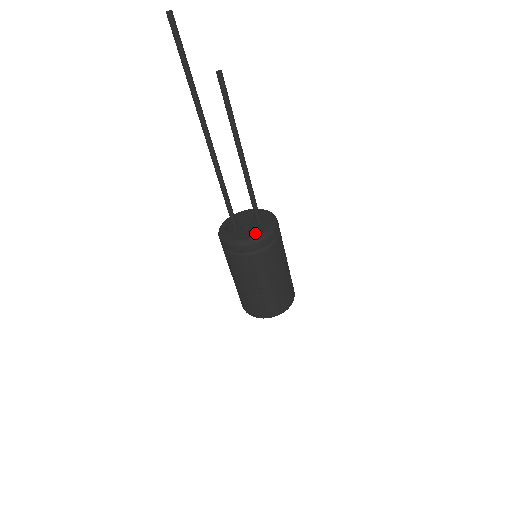
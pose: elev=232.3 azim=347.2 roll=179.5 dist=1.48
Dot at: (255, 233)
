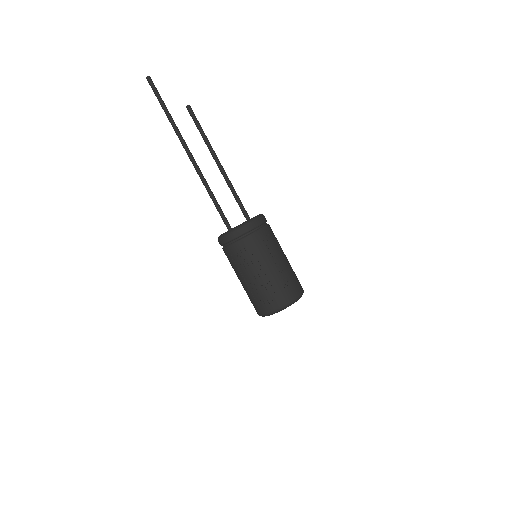
Dot at: occluded
